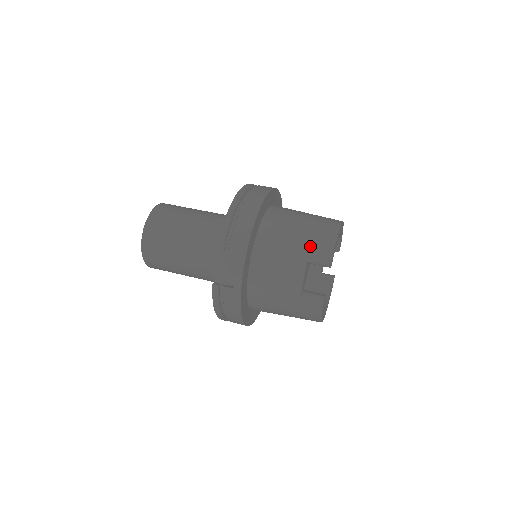
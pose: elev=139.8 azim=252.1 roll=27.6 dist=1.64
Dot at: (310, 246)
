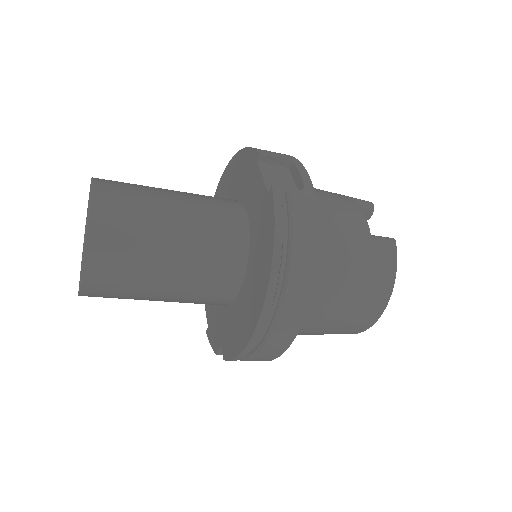
Dot at: occluded
